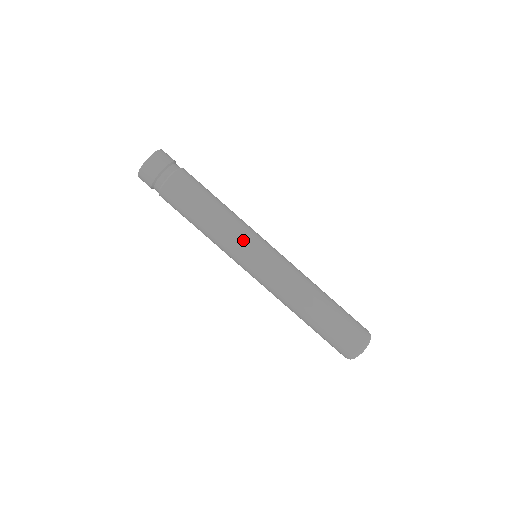
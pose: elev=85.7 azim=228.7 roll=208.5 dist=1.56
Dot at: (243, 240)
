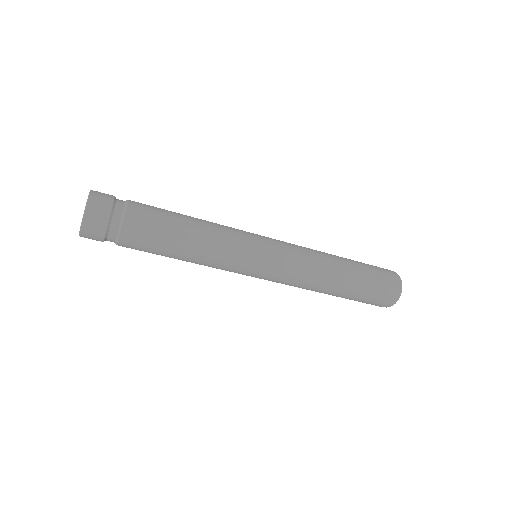
Dot at: (234, 267)
